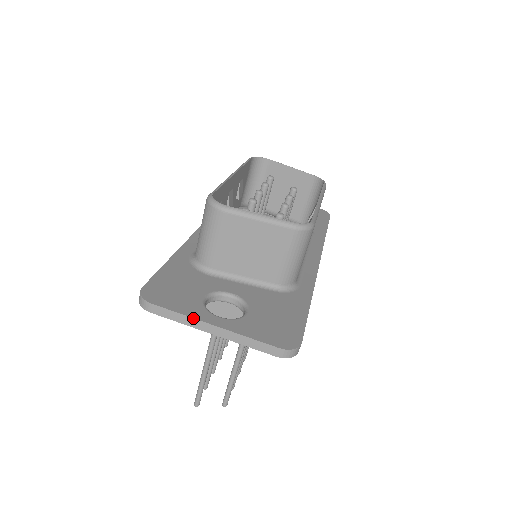
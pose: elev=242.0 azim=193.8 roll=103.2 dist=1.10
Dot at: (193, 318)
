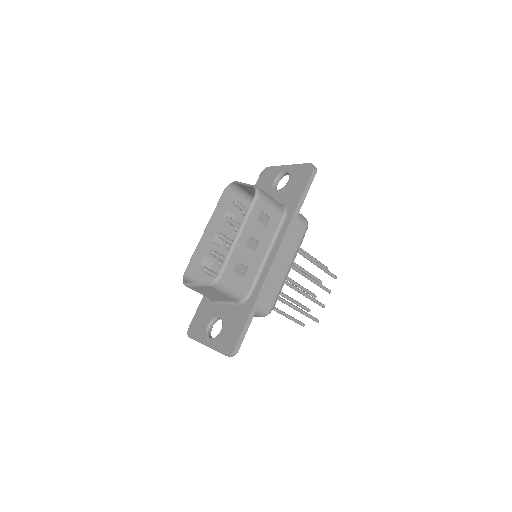
Dot at: occluded
